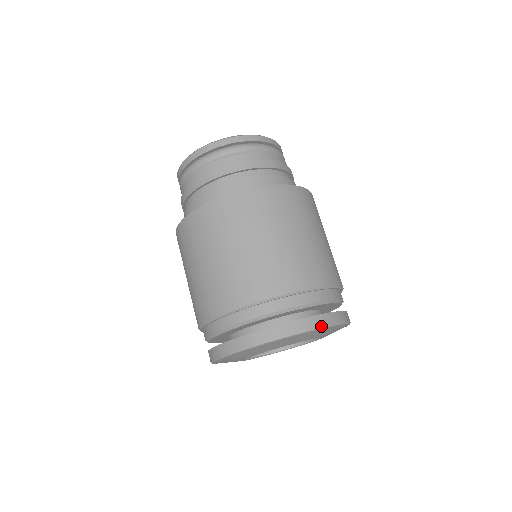
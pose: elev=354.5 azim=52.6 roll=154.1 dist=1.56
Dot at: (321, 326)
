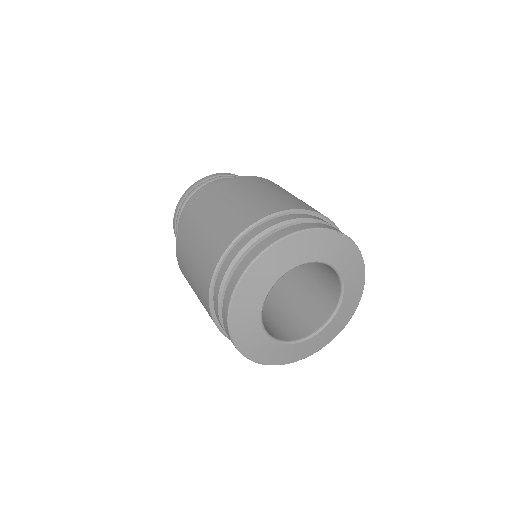
Dot at: (325, 228)
